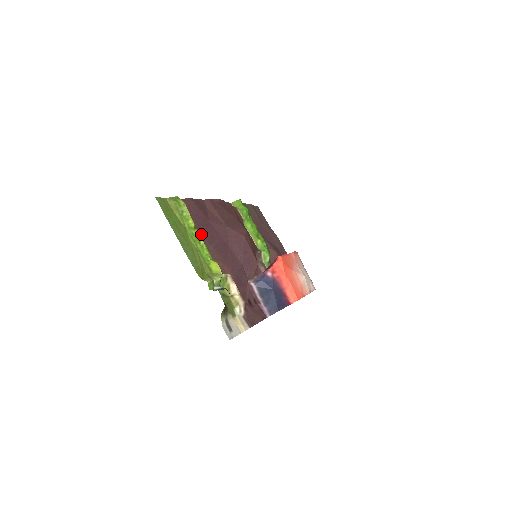
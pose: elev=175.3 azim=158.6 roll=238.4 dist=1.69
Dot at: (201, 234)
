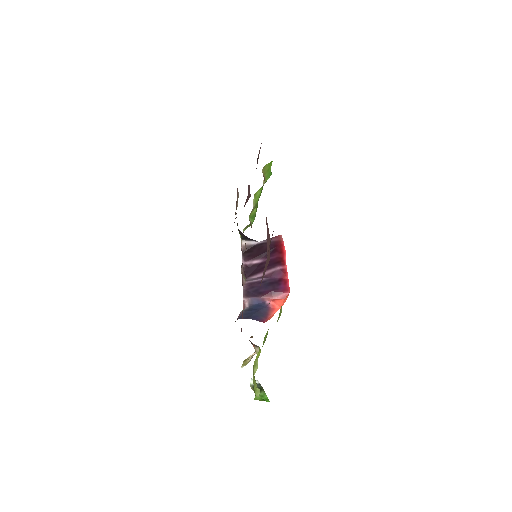
Dot at: occluded
